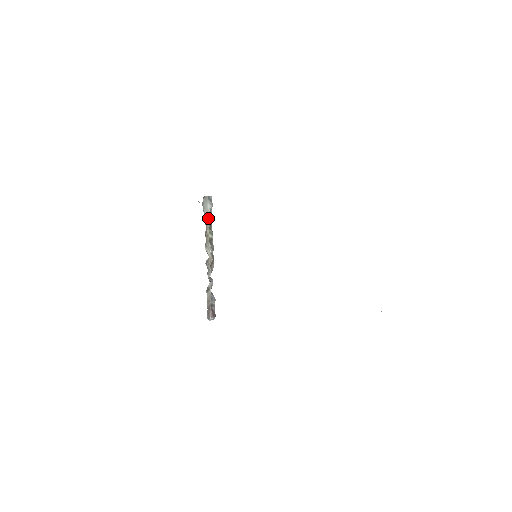
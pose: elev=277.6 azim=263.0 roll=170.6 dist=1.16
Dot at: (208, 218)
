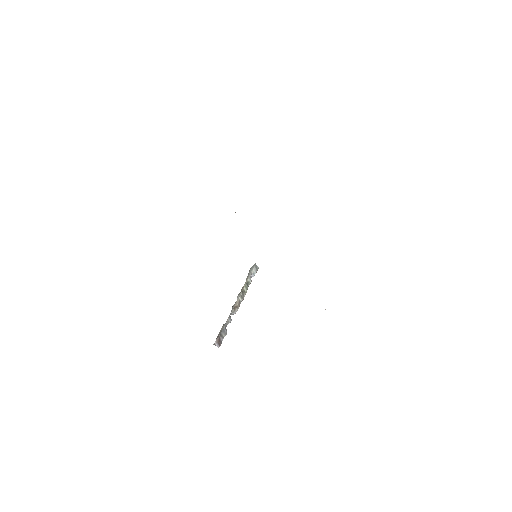
Dot at: (249, 277)
